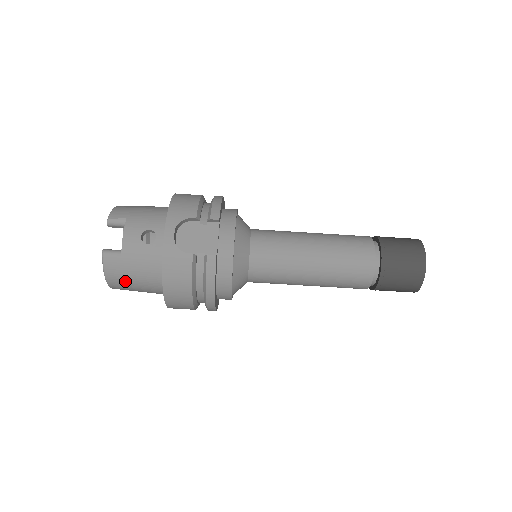
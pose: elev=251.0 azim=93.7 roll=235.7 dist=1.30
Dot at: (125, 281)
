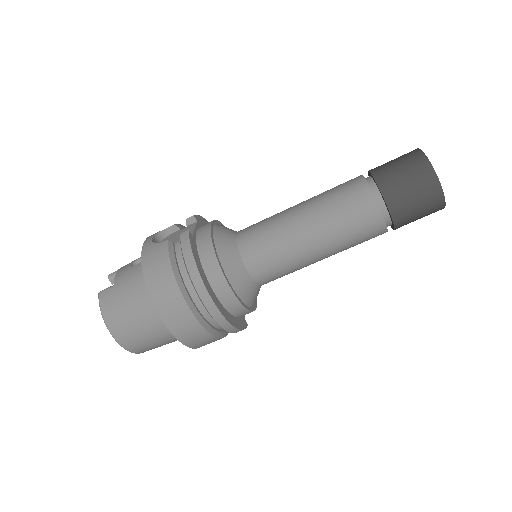
Dot at: (121, 314)
